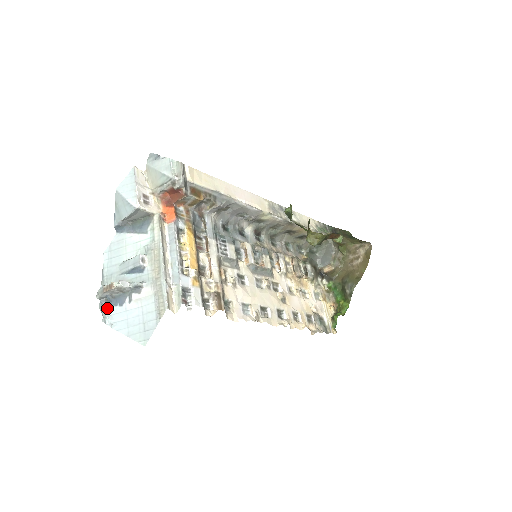
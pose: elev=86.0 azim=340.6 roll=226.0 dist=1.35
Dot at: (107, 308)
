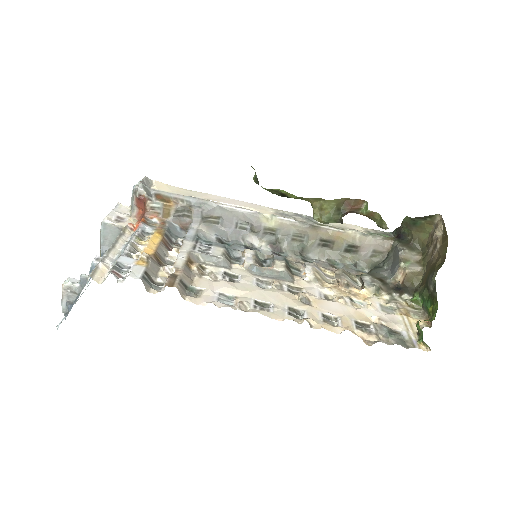
Dot at: (65, 317)
